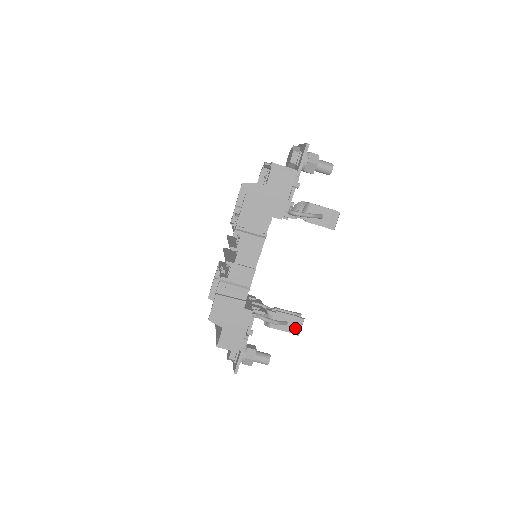
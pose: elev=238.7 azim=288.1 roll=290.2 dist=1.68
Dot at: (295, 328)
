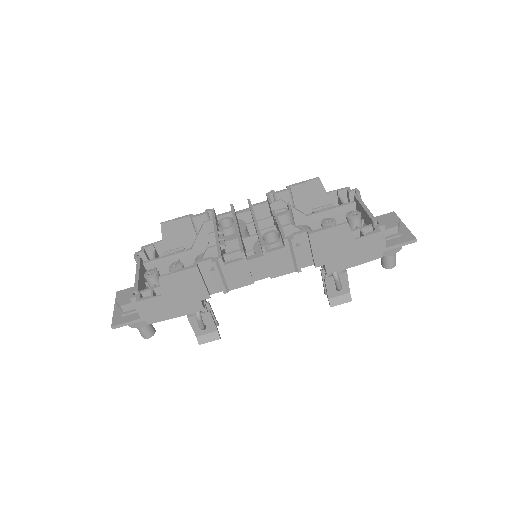
Dot at: (204, 337)
